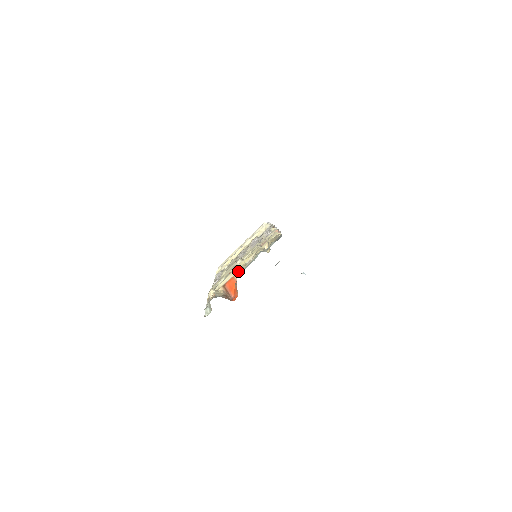
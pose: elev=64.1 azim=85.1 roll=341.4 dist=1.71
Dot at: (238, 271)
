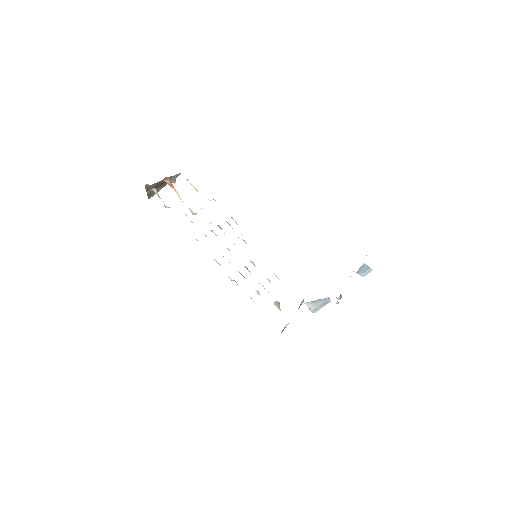
Dot at: (176, 193)
